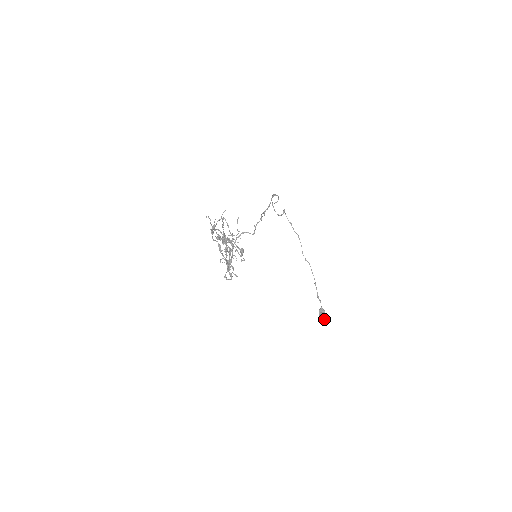
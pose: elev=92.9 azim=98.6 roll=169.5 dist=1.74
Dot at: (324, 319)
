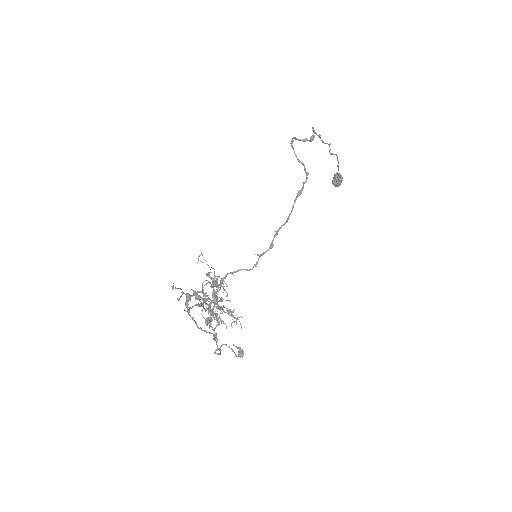
Dot at: occluded
